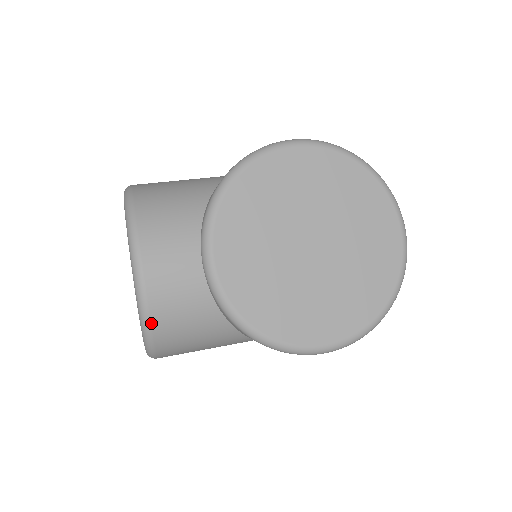
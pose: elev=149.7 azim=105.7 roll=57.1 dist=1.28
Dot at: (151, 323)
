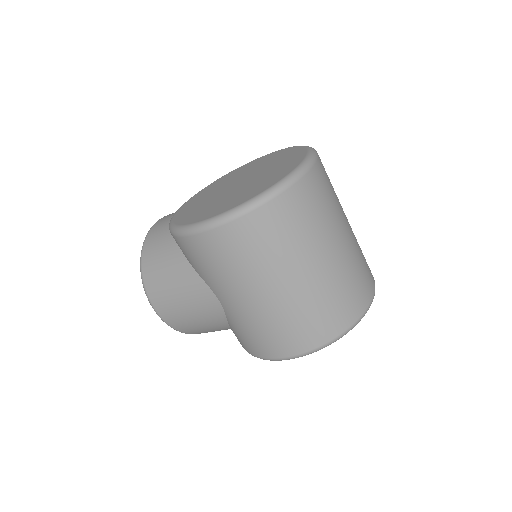
Dot at: (144, 248)
